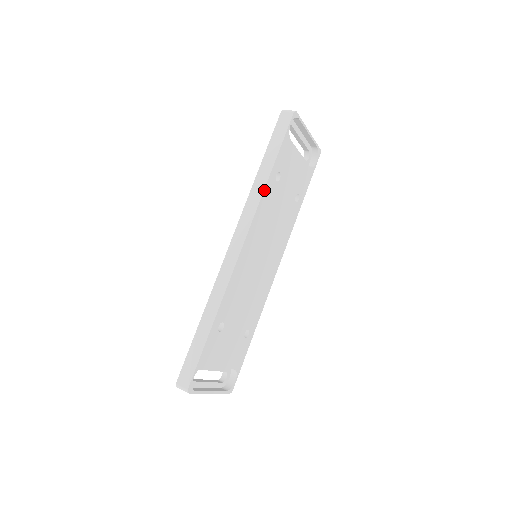
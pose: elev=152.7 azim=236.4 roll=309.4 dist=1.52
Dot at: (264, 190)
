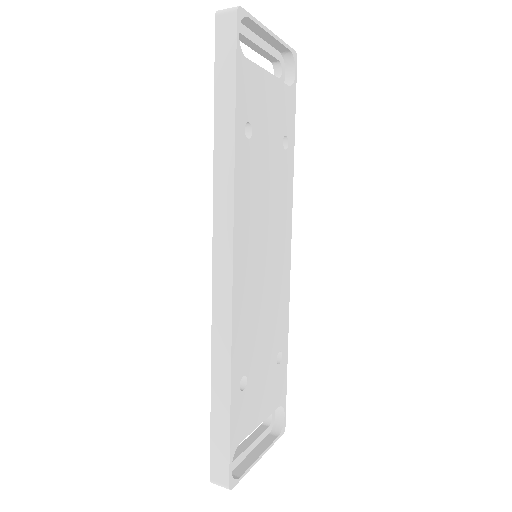
Dot at: (234, 164)
